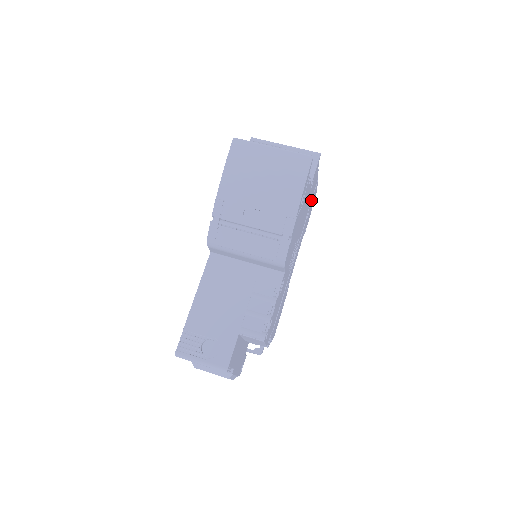
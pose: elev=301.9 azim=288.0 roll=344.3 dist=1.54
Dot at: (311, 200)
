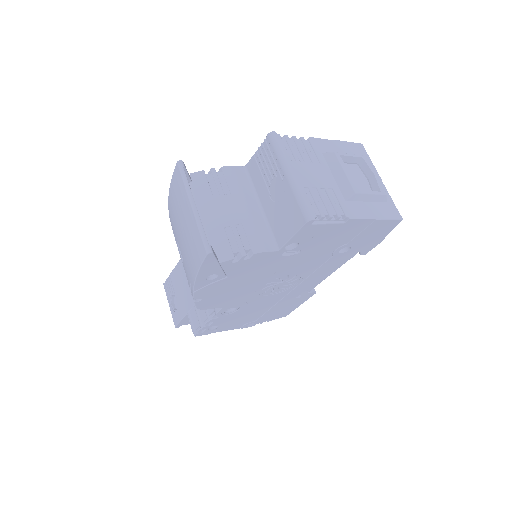
Dot at: (352, 238)
